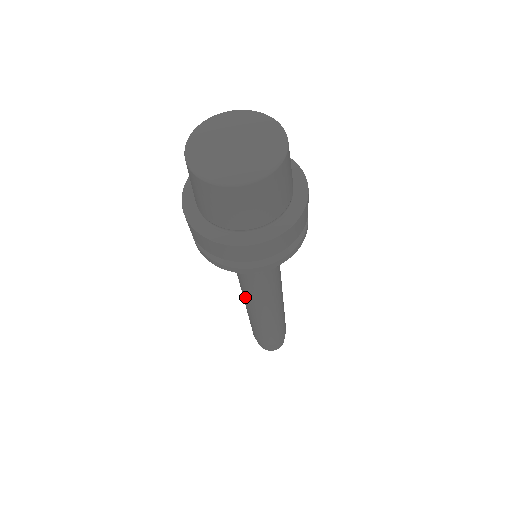
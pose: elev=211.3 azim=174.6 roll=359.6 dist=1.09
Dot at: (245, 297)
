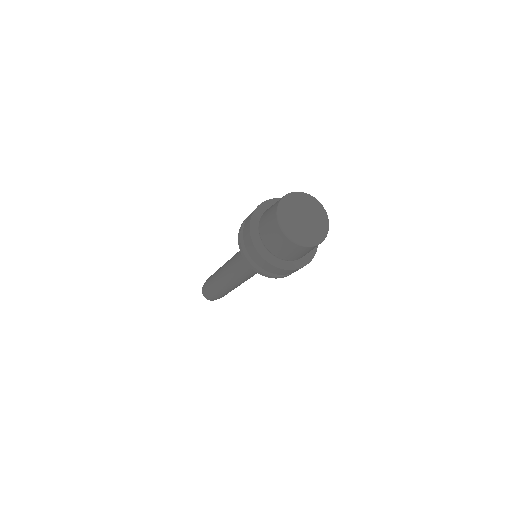
Dot at: (239, 281)
